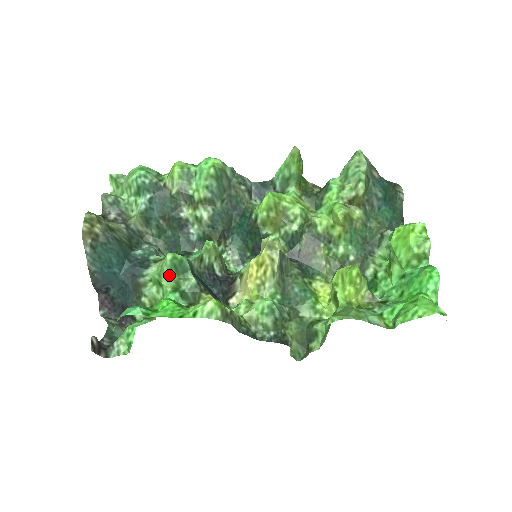
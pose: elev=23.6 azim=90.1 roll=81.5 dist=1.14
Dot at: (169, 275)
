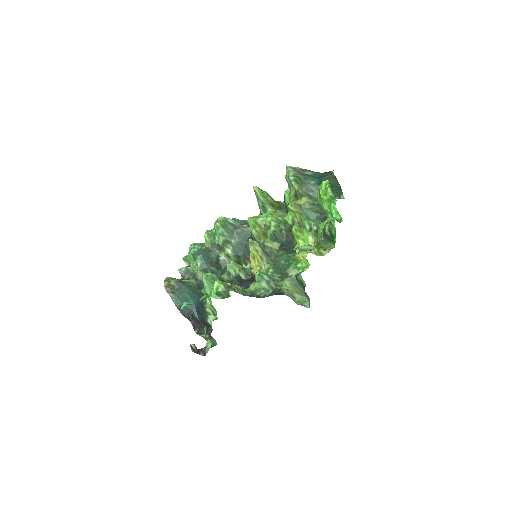
Dot at: (209, 287)
